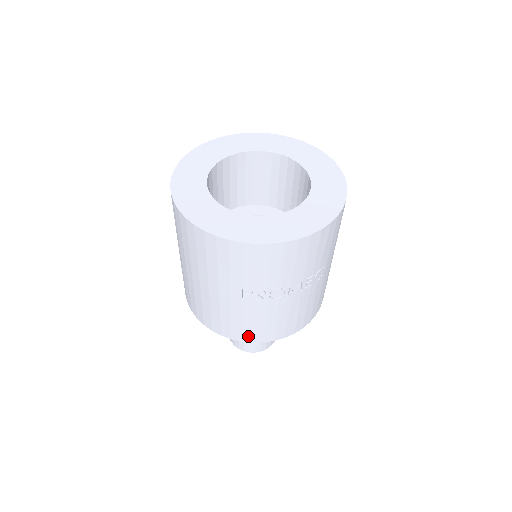
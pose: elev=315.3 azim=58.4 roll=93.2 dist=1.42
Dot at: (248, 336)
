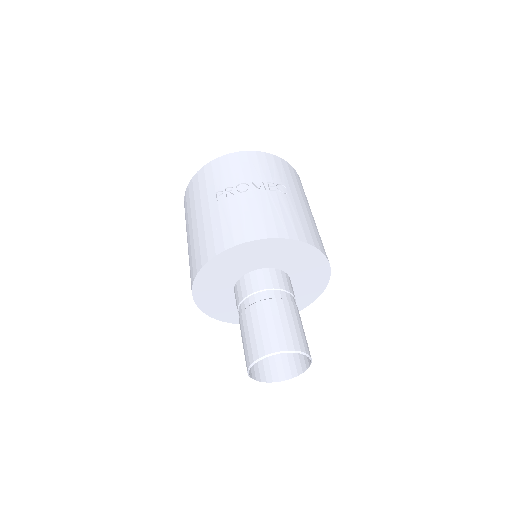
Dot at: (229, 240)
